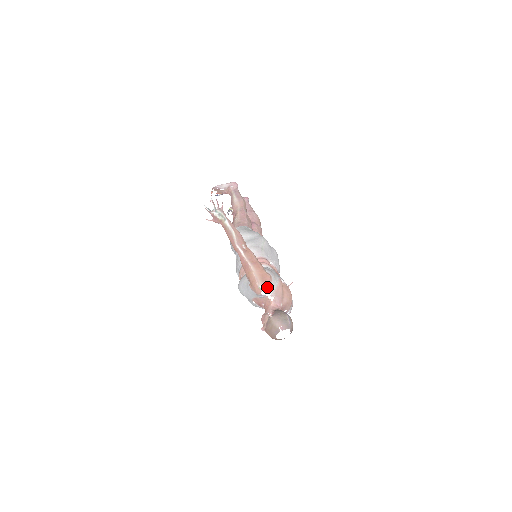
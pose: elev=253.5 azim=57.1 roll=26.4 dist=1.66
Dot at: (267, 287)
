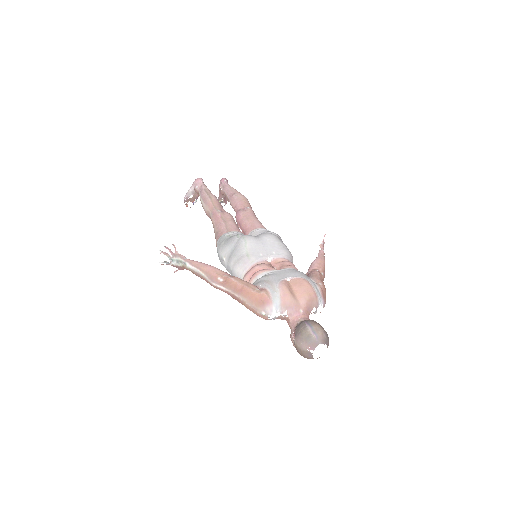
Dot at: (270, 309)
